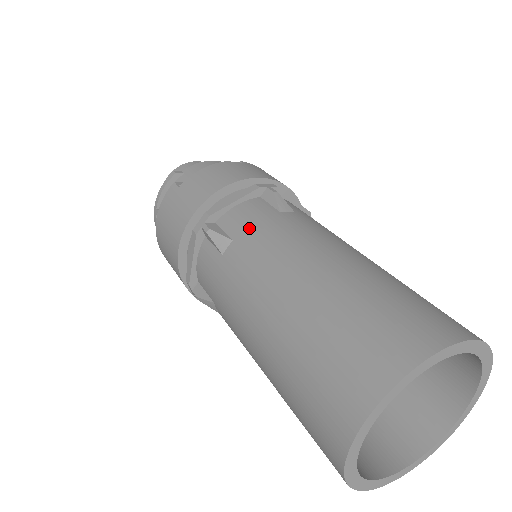
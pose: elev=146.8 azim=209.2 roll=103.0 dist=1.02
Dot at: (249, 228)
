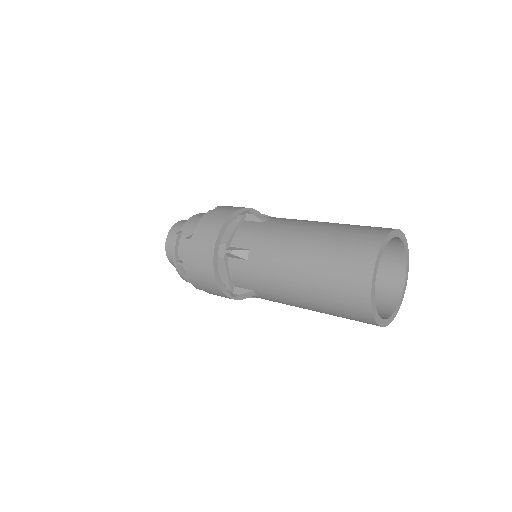
Dot at: (254, 239)
